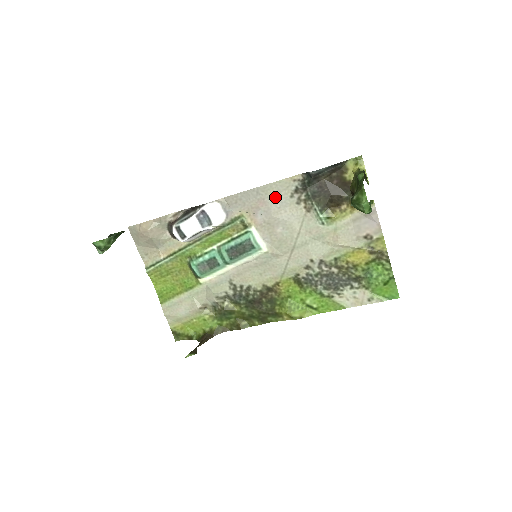
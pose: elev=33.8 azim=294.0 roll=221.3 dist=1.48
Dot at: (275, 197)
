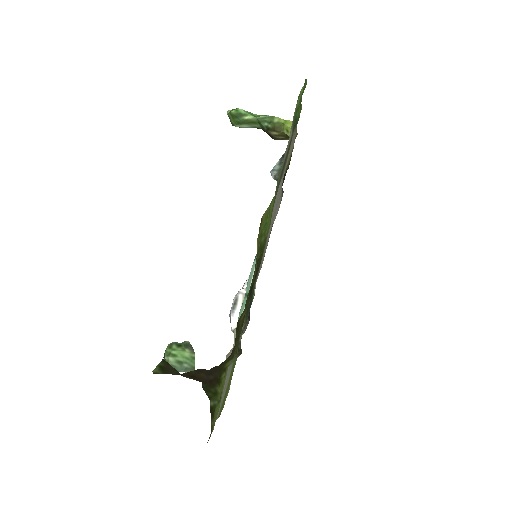
Dot at: occluded
